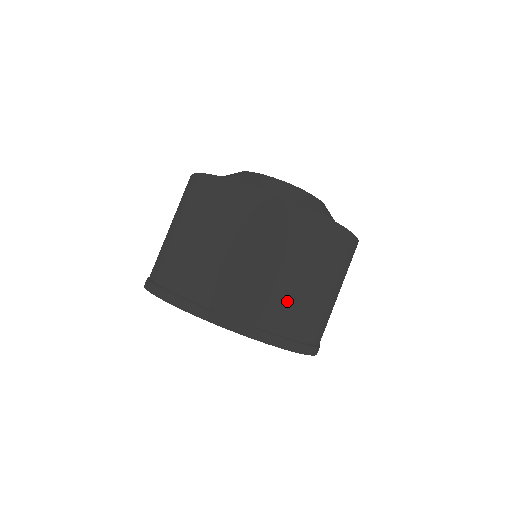
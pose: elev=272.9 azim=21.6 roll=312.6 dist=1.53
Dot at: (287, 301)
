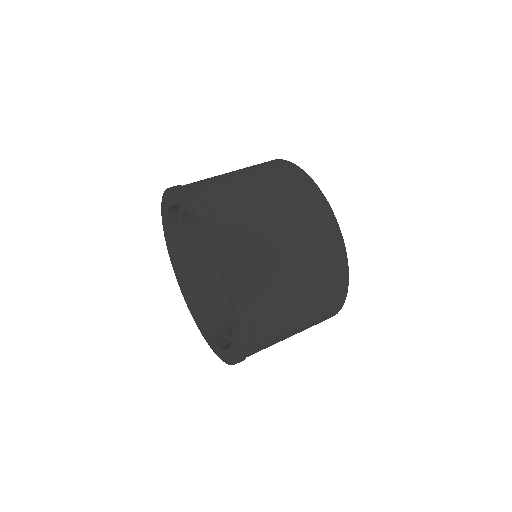
Dot at: (222, 184)
